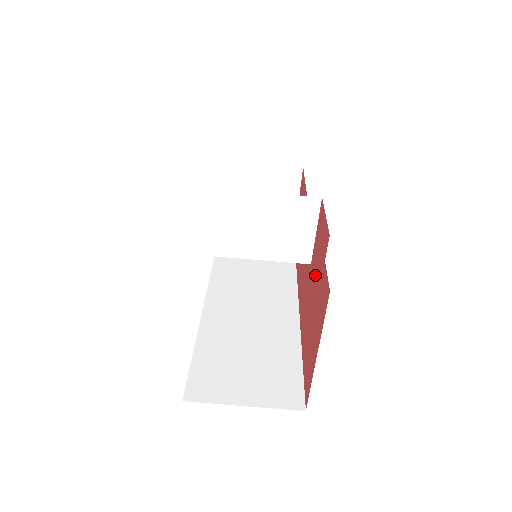
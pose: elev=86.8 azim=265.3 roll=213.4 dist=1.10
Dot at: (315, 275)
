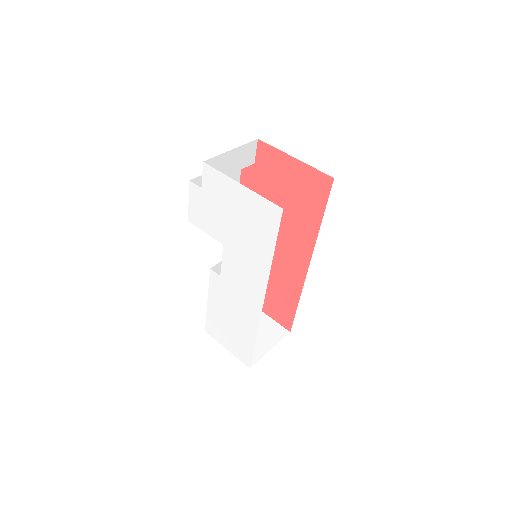
Dot at: (270, 192)
